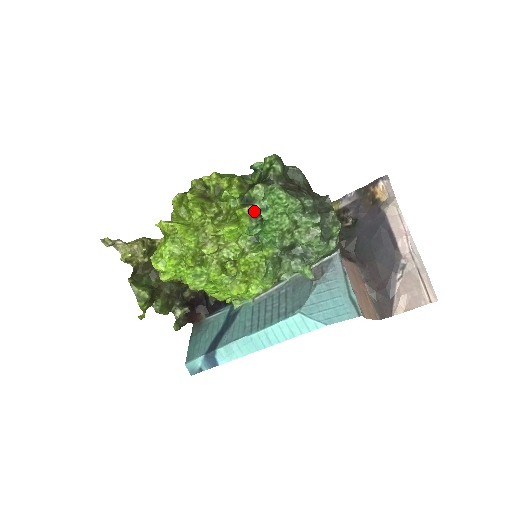
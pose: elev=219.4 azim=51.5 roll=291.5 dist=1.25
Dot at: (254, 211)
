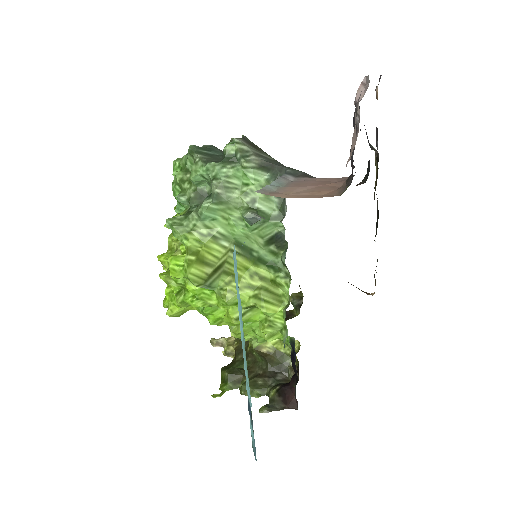
Dot at: occluded
